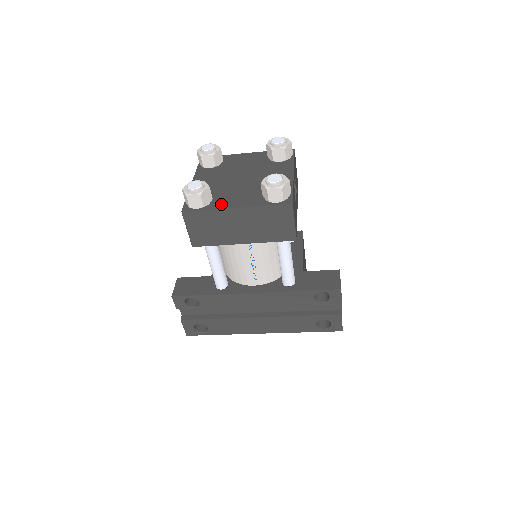
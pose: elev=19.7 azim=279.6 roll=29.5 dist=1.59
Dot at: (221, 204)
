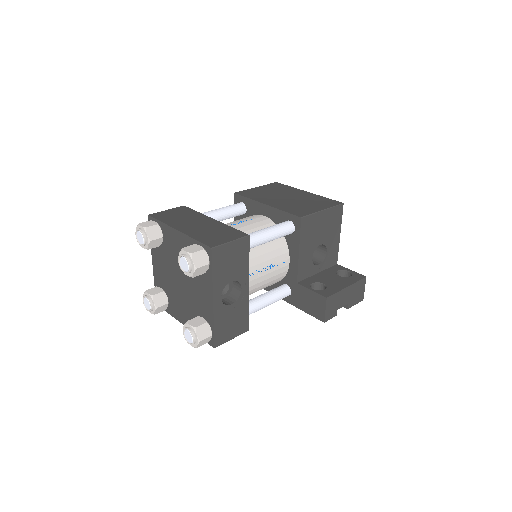
Dot at: (174, 313)
